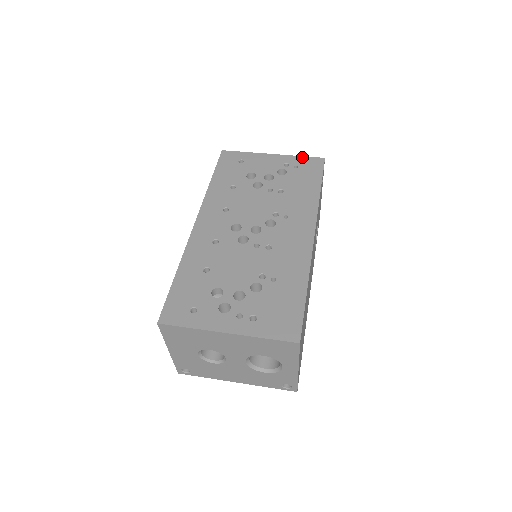
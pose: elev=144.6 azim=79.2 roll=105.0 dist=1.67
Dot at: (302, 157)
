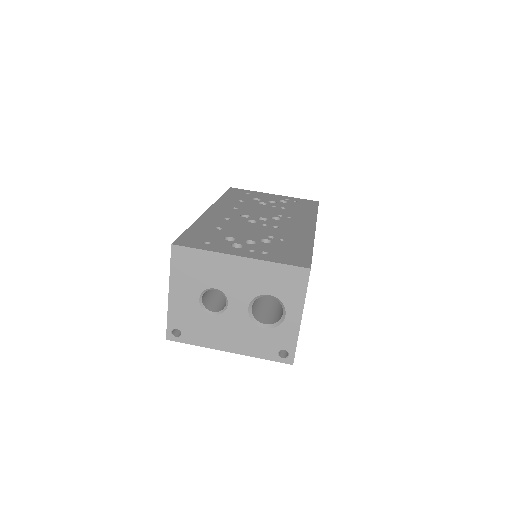
Dot at: occluded
